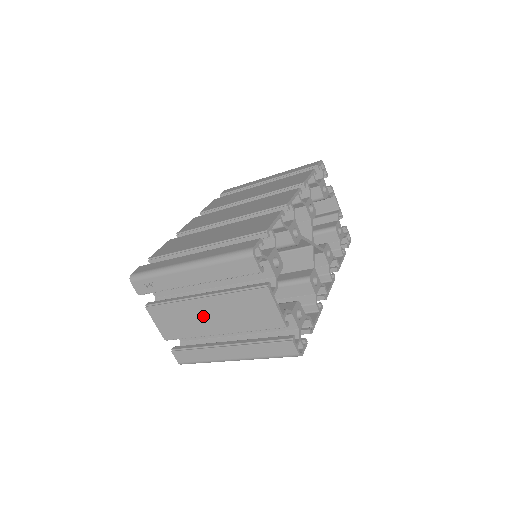
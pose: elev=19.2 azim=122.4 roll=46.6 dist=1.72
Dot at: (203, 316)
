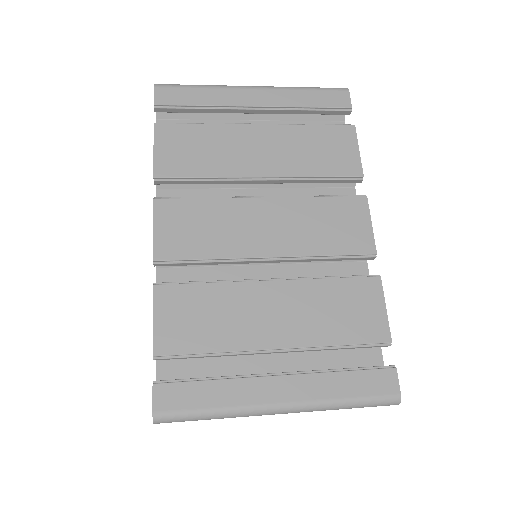
Dot at: occluded
